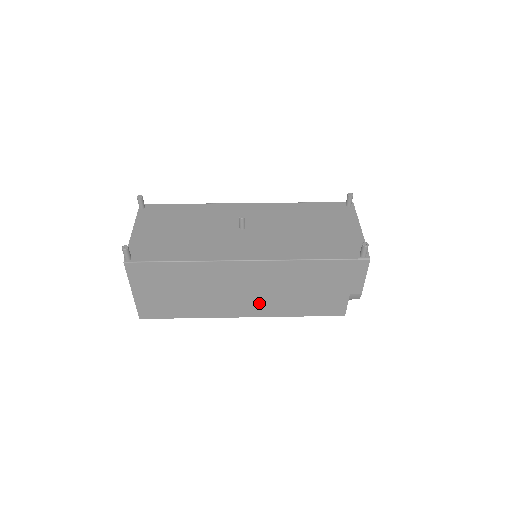
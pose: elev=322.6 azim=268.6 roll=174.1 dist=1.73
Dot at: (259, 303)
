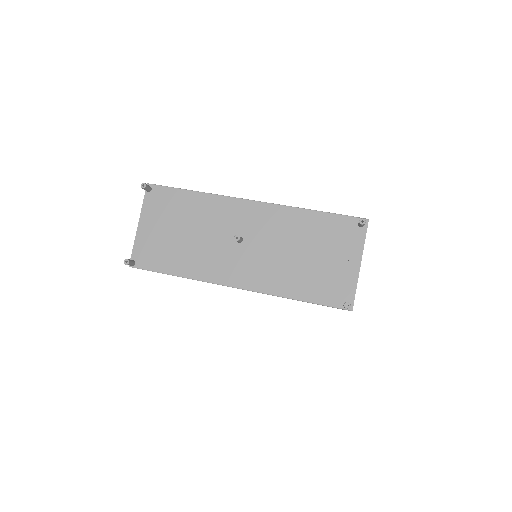
Dot at: occluded
